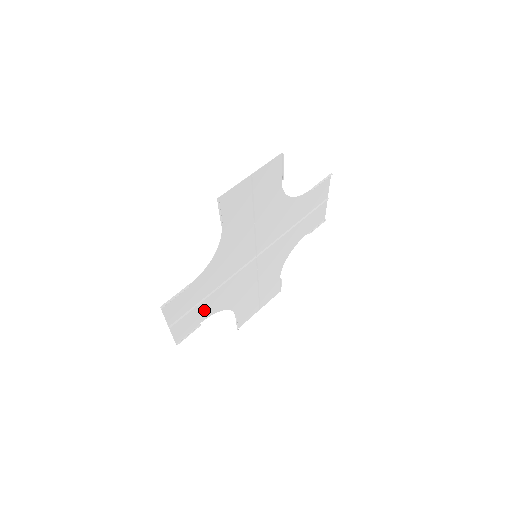
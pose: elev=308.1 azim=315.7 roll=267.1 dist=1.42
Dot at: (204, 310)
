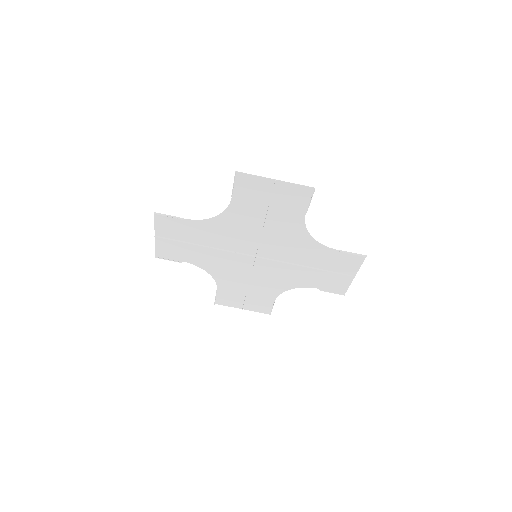
Dot at: (190, 254)
